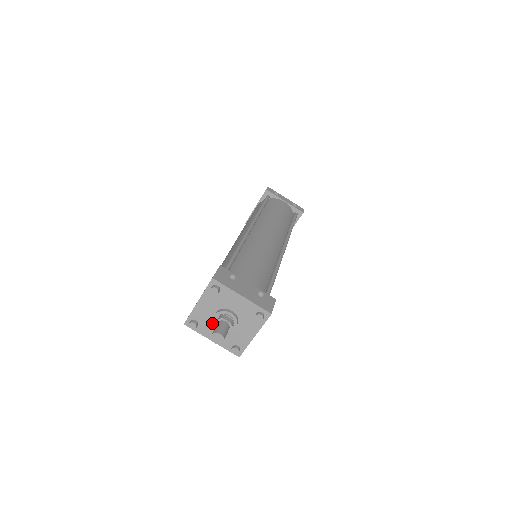
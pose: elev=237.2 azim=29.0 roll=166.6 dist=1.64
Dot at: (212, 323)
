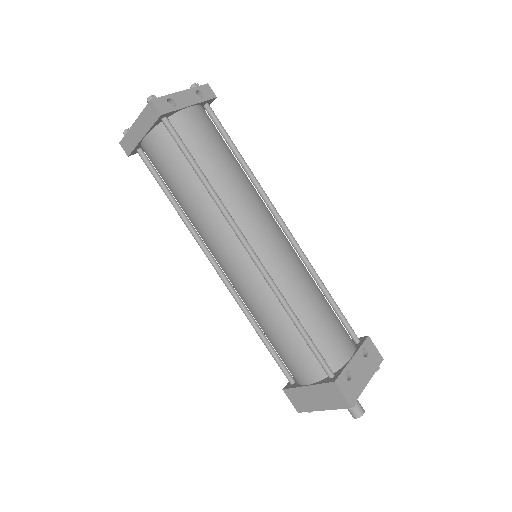
Dot at: occluded
